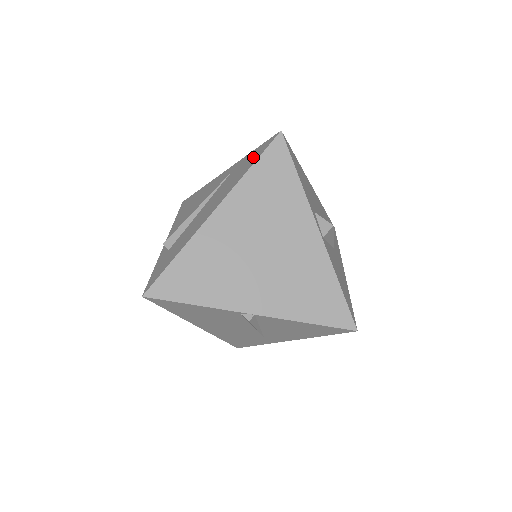
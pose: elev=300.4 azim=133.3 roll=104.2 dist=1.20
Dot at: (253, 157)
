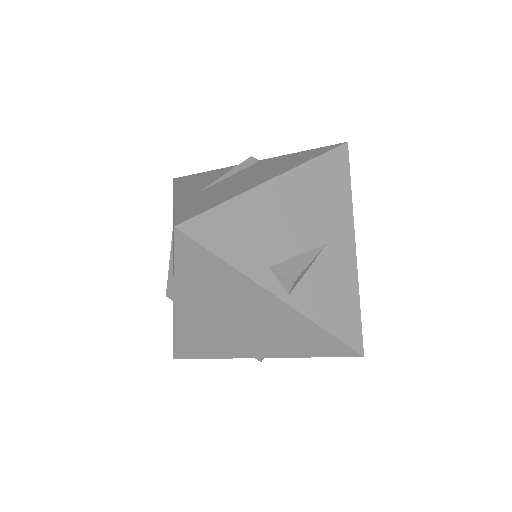
Dot at: occluded
